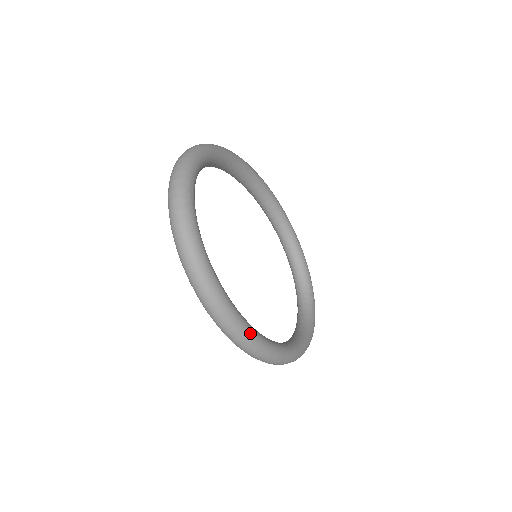
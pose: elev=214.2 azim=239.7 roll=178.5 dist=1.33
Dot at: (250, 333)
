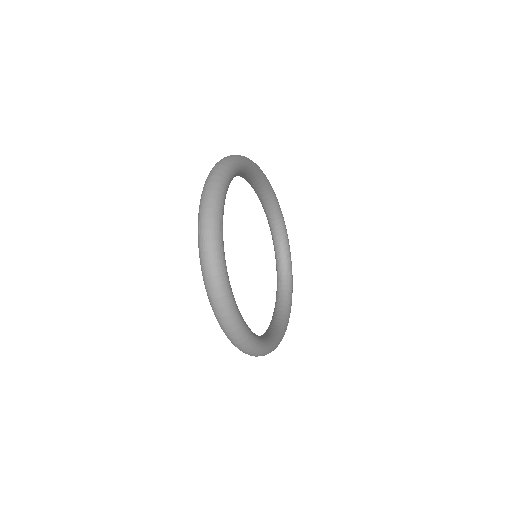
Dot at: (263, 348)
